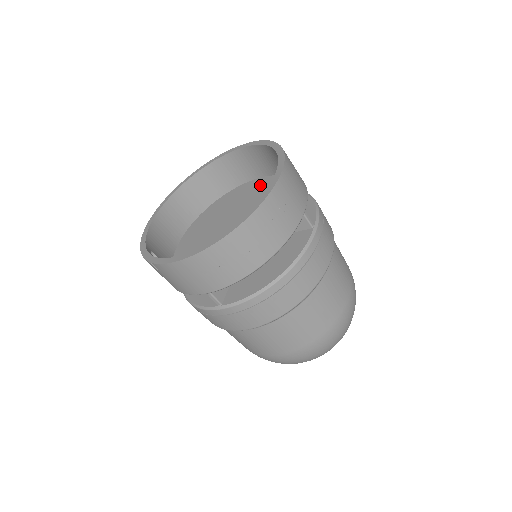
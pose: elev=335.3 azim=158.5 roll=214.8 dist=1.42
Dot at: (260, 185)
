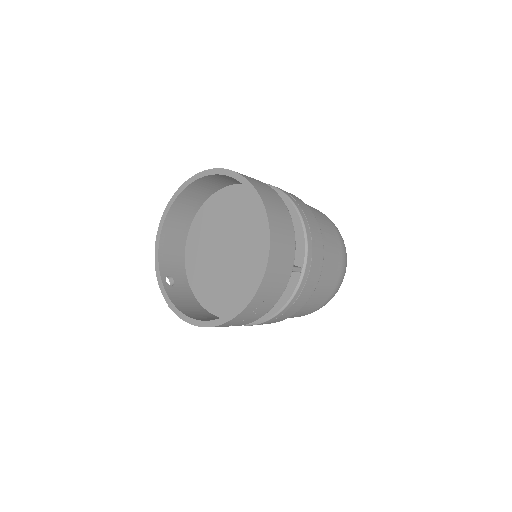
Dot at: (253, 201)
